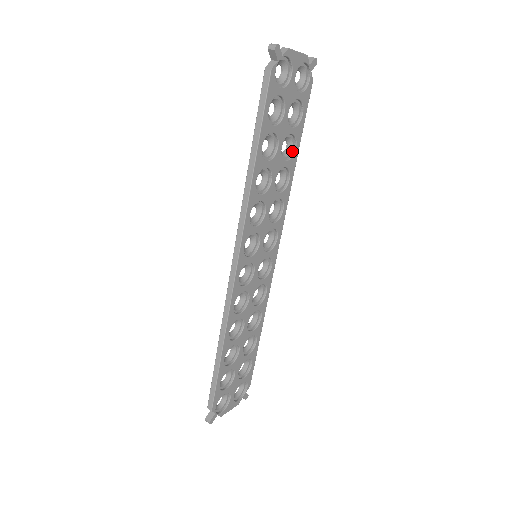
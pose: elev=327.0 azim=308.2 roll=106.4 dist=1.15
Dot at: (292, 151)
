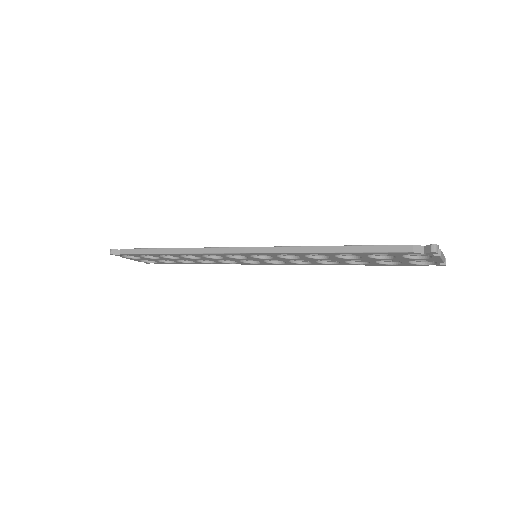
Dot at: (357, 261)
